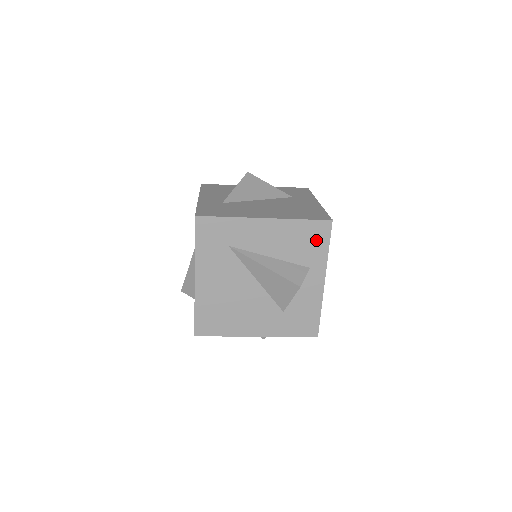
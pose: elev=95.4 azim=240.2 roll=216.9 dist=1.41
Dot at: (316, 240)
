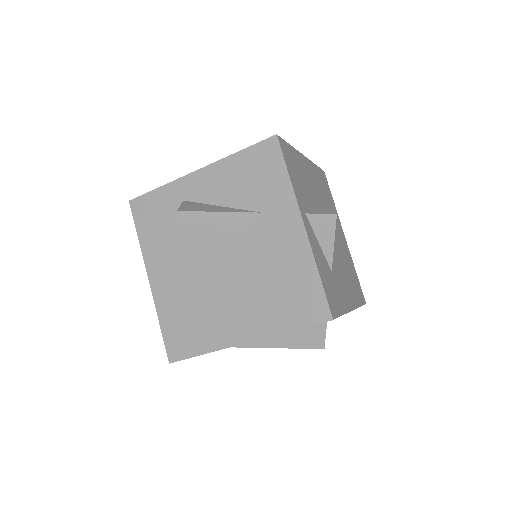
Dot at: occluded
